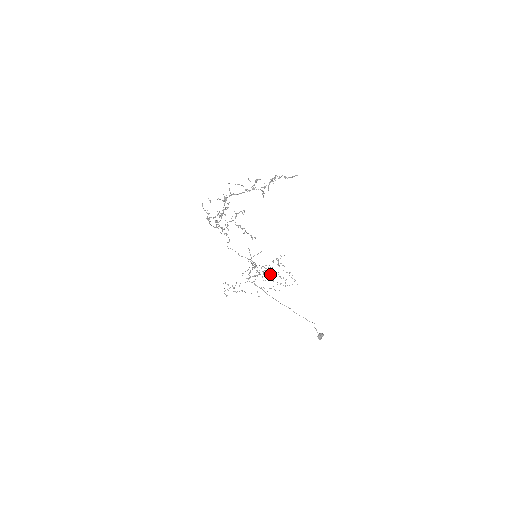
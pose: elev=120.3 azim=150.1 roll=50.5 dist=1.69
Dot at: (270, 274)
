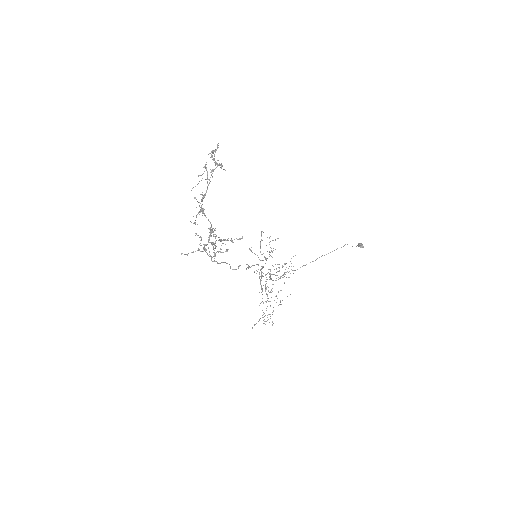
Dot at: (270, 277)
